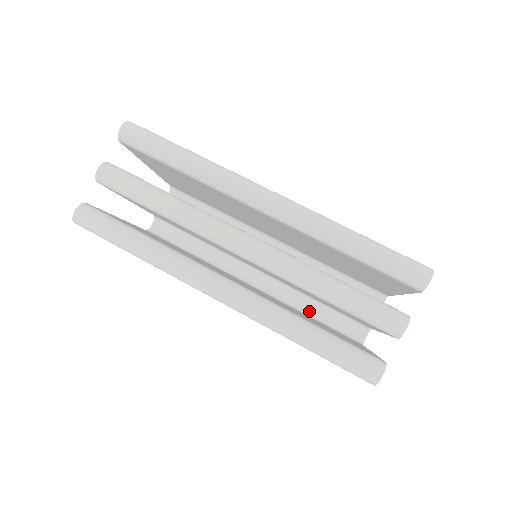
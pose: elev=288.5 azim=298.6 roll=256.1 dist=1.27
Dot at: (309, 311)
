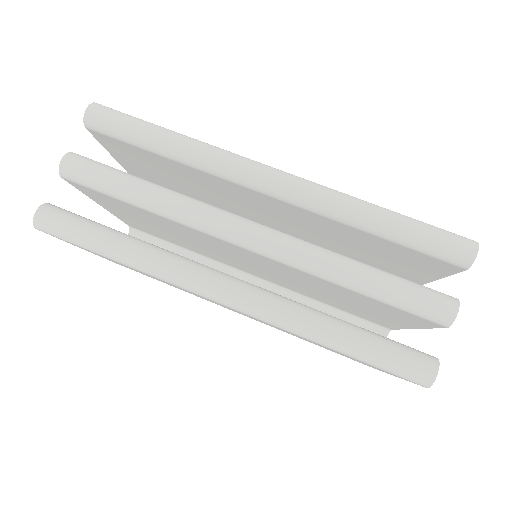
Dot at: occluded
